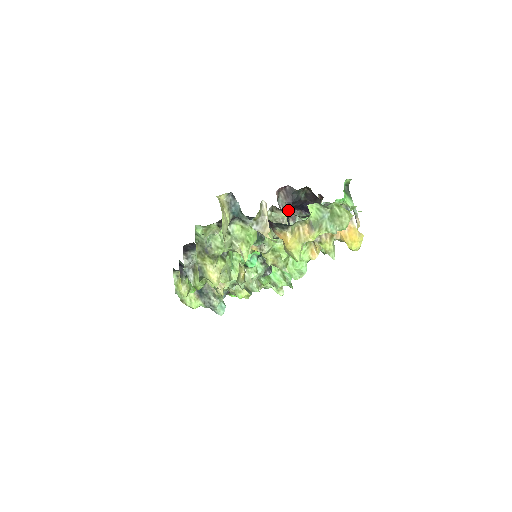
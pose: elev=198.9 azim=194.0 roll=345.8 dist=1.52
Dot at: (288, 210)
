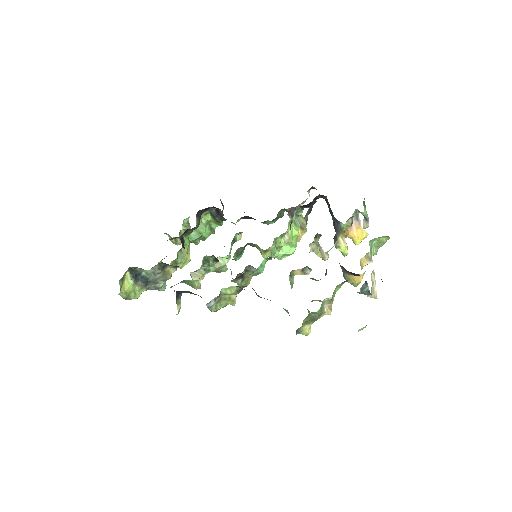
Dot at: occluded
